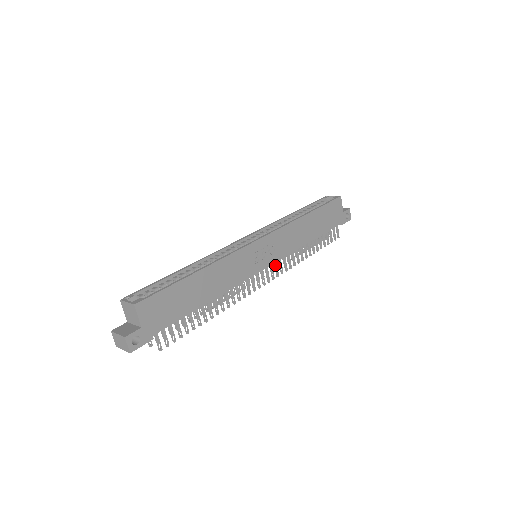
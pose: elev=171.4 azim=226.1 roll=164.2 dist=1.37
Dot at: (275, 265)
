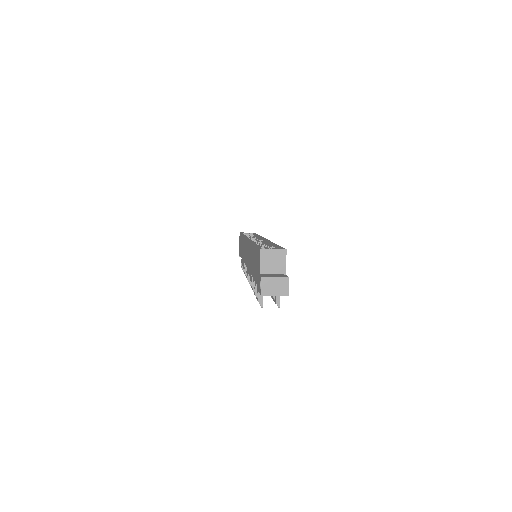
Dot at: occluded
